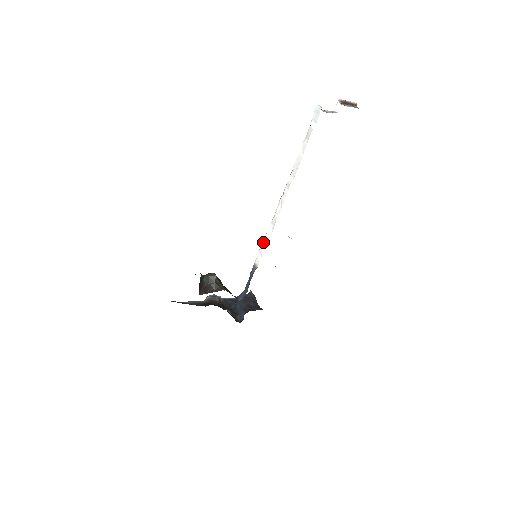
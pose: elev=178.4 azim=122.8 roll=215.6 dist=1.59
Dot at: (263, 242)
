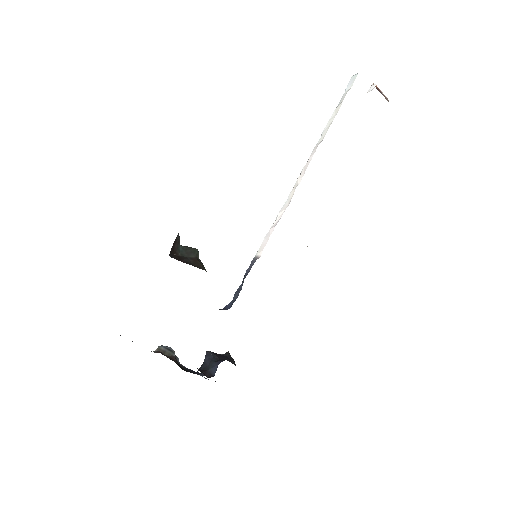
Dot at: (272, 225)
